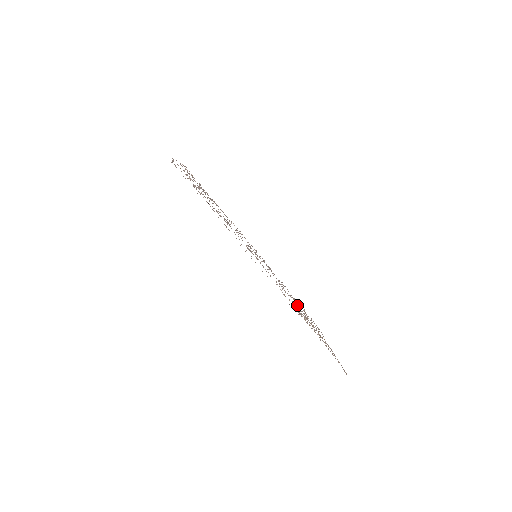
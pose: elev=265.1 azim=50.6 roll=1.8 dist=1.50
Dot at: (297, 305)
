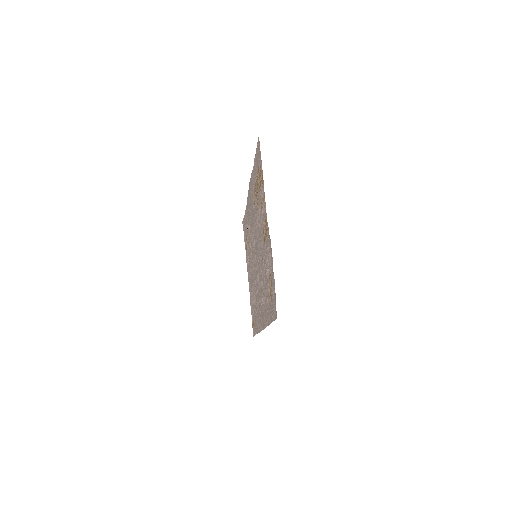
Dot at: (263, 250)
